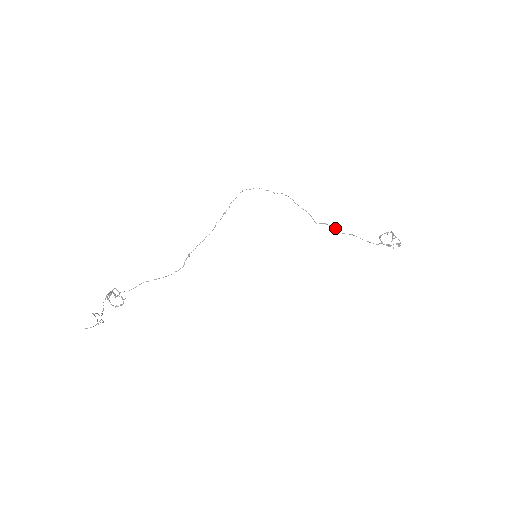
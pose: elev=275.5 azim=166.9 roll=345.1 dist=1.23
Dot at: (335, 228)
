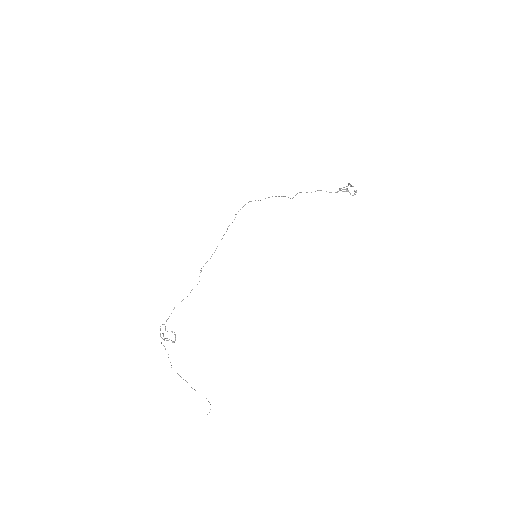
Dot at: occluded
